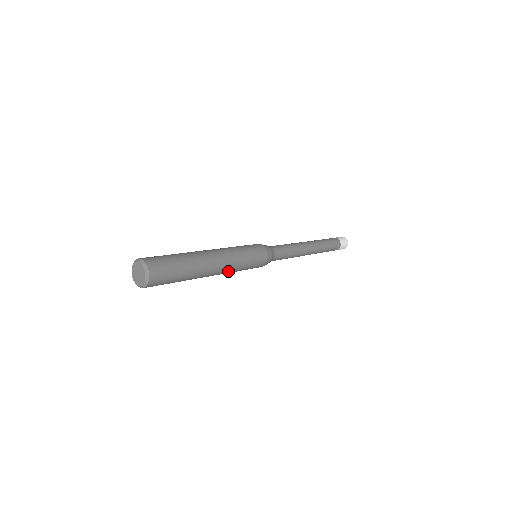
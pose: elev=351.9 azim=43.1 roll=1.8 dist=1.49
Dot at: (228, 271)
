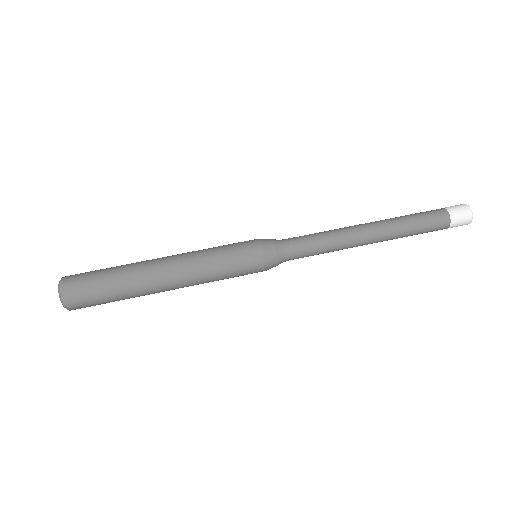
Dot at: occluded
